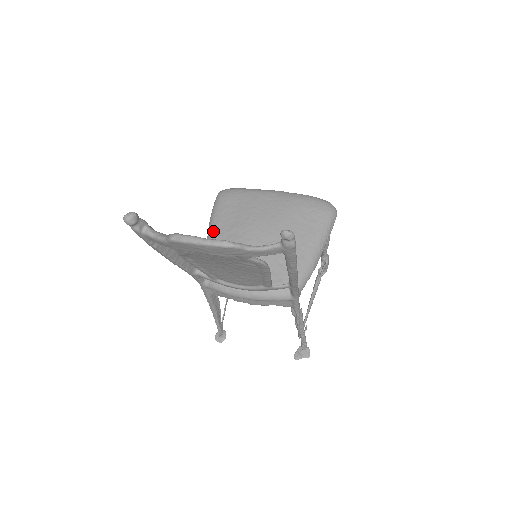
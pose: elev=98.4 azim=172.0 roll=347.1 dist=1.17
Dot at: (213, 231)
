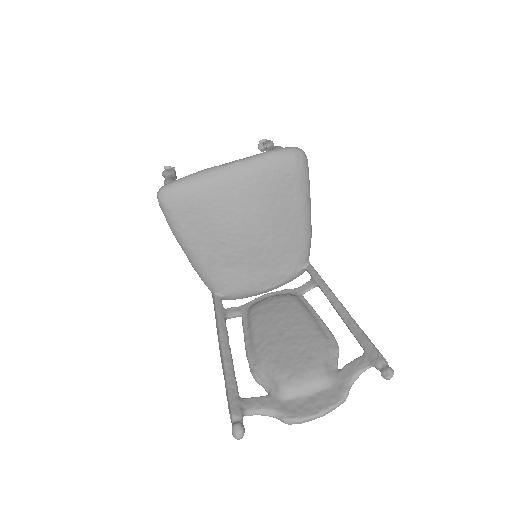
Dot at: (194, 253)
